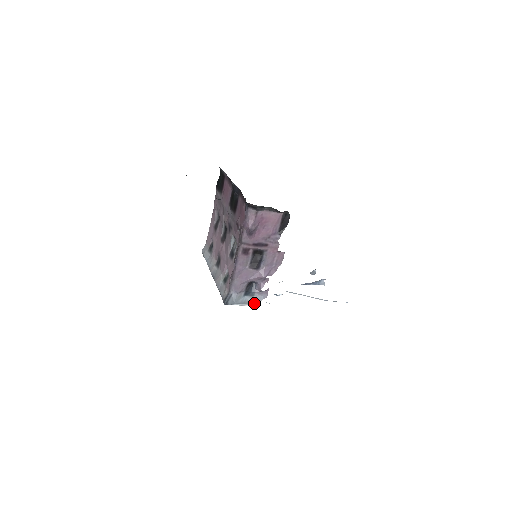
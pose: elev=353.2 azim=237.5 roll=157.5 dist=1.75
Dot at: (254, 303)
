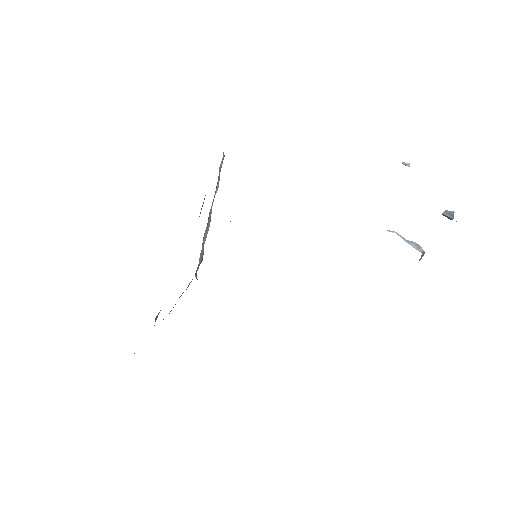
Dot at: occluded
